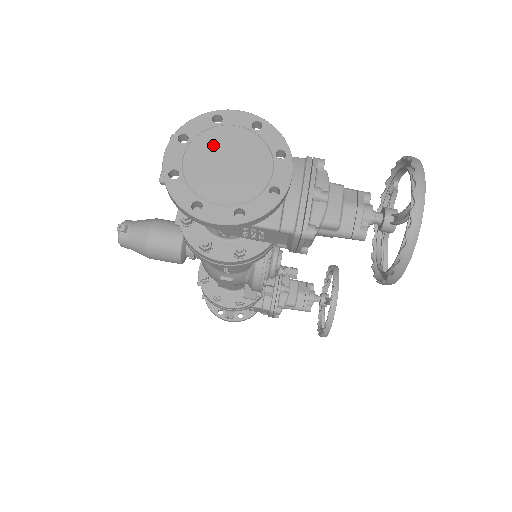
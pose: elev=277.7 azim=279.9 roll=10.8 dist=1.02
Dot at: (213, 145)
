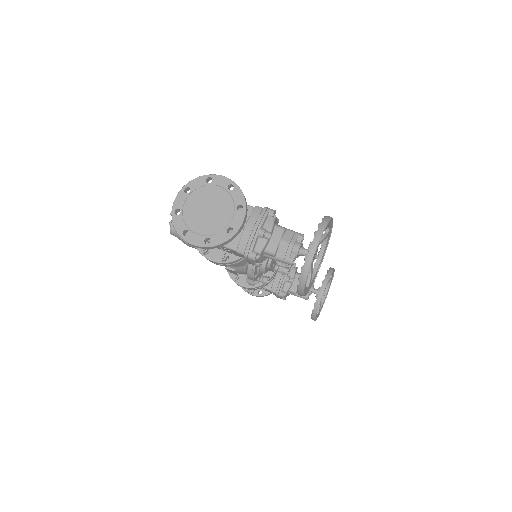
Dot at: (202, 197)
